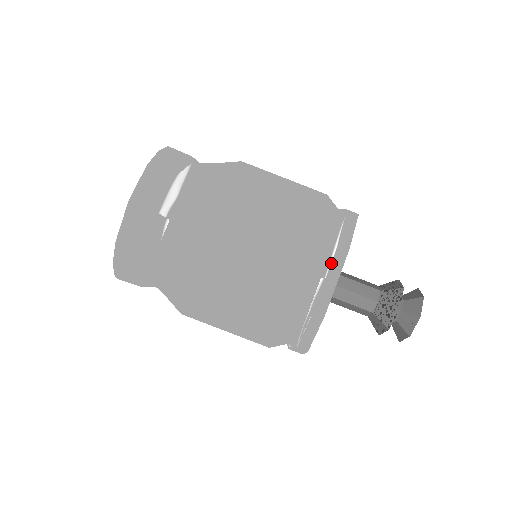
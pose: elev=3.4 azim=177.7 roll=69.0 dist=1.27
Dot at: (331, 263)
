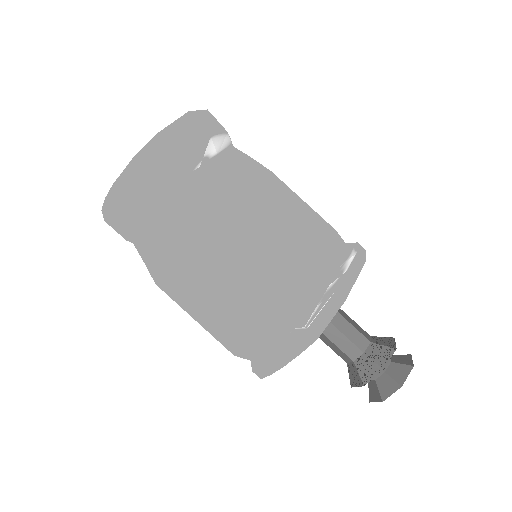
Dot at: (351, 262)
